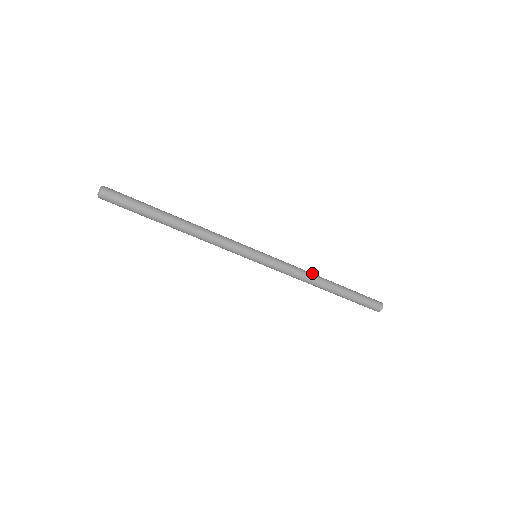
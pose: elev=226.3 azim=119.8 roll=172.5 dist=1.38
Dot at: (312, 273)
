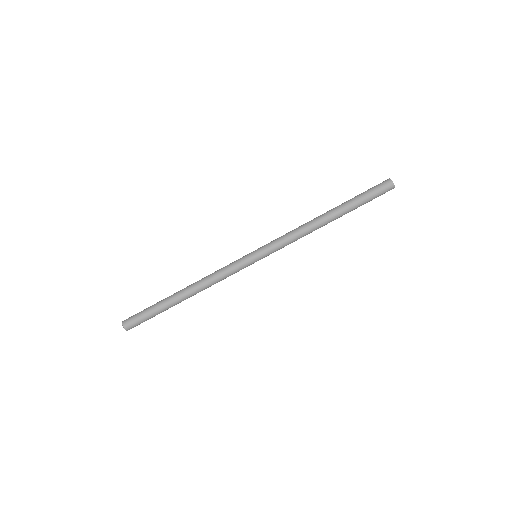
Dot at: (308, 222)
